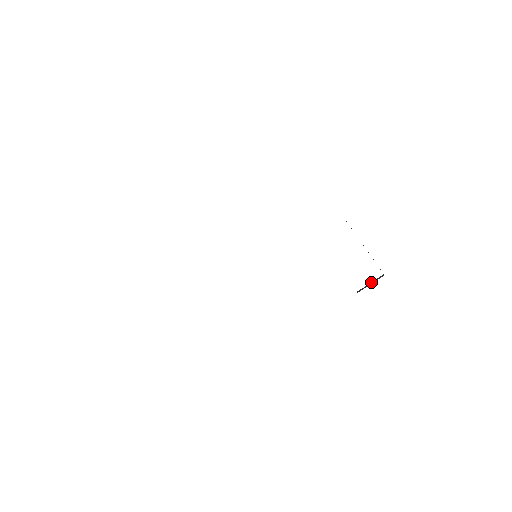
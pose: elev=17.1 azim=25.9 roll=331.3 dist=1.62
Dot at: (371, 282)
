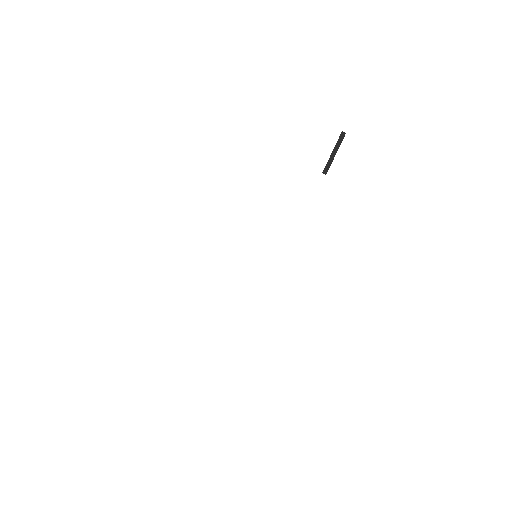
Dot at: occluded
